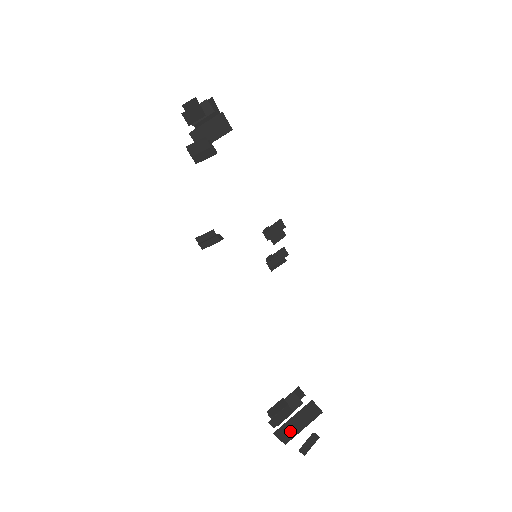
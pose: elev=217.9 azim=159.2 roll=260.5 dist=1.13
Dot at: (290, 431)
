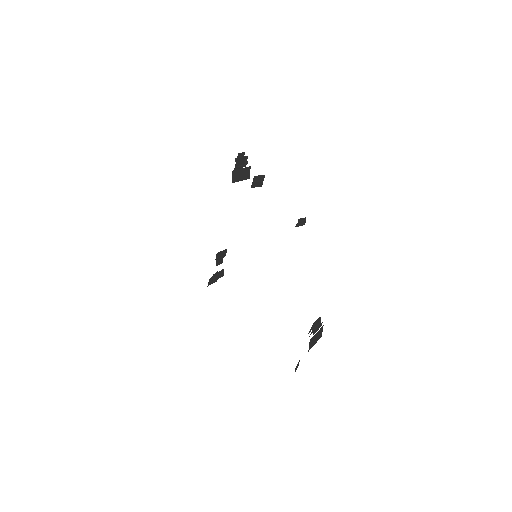
Dot at: (312, 343)
